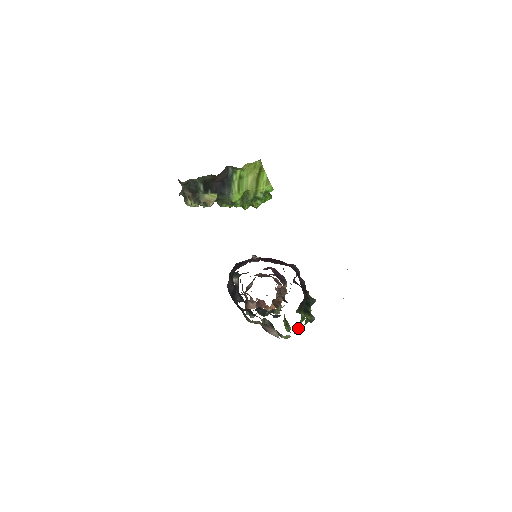
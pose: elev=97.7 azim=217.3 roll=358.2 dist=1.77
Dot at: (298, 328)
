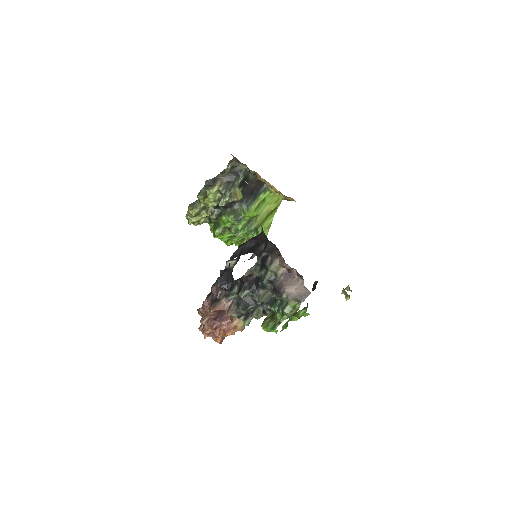
Dot at: (297, 313)
